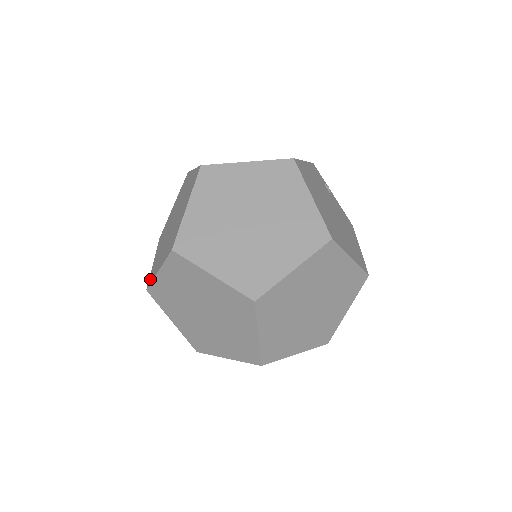
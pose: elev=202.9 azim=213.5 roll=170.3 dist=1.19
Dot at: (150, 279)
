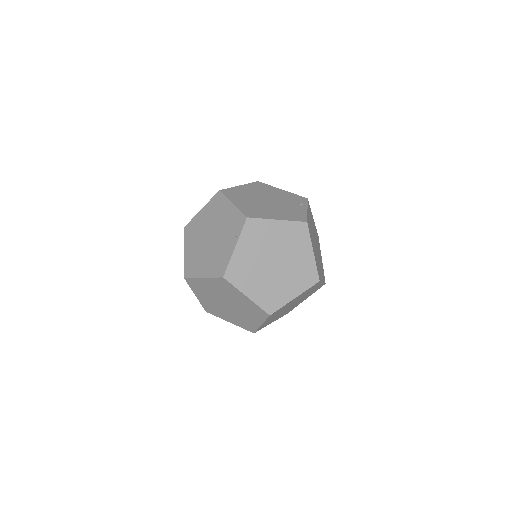
Dot at: occluded
